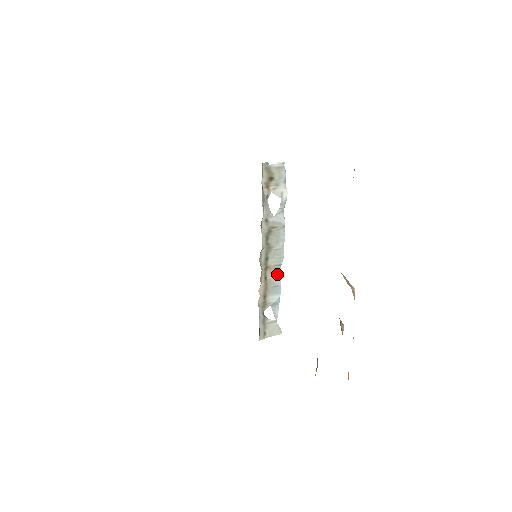
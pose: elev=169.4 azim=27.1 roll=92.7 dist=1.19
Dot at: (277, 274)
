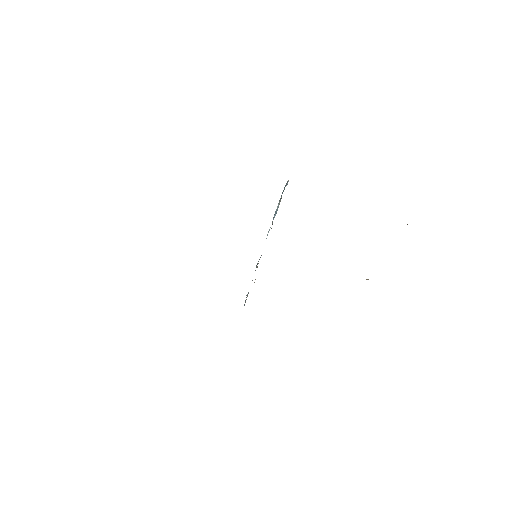
Dot at: occluded
